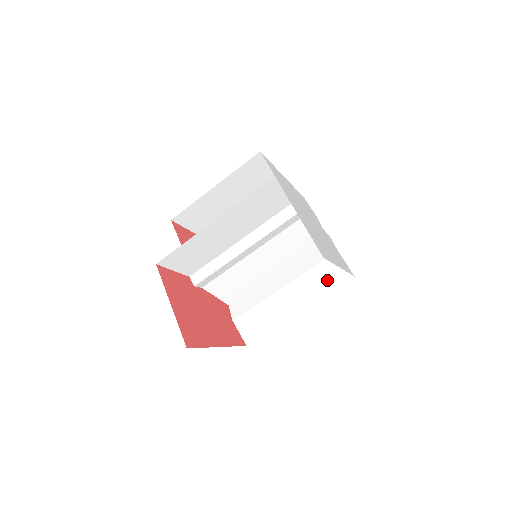
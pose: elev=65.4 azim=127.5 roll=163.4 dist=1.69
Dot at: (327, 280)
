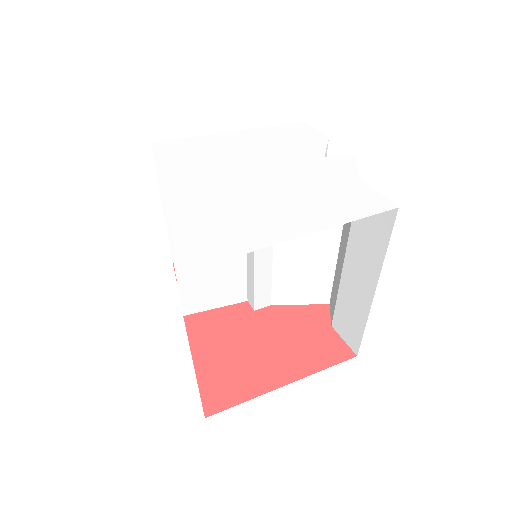
Dot at: (374, 231)
